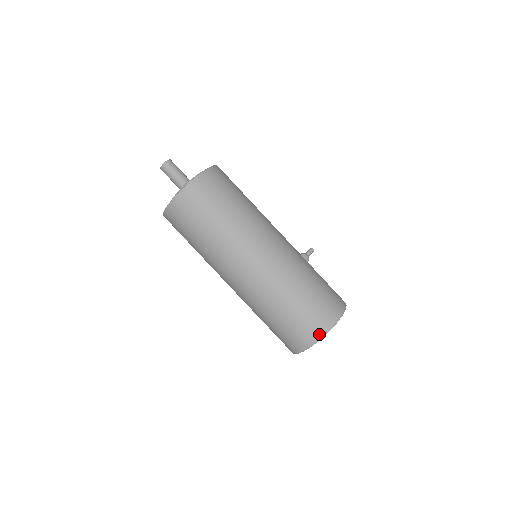
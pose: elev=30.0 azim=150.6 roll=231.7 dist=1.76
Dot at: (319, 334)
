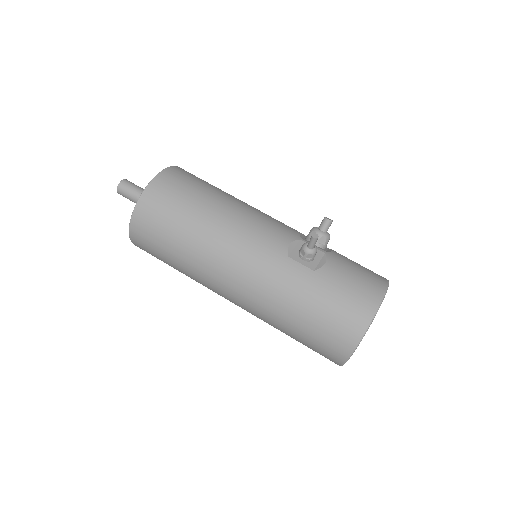
Dot at: (335, 363)
